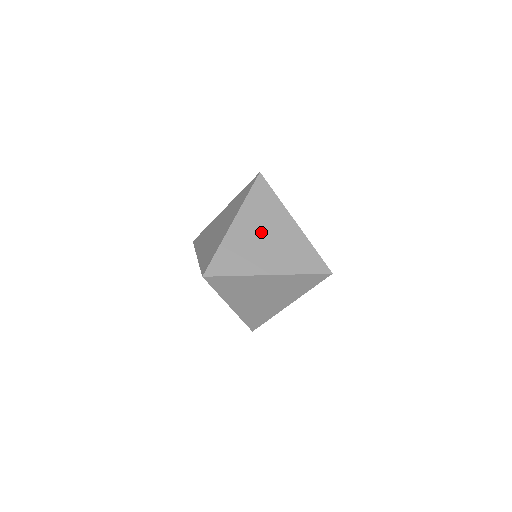
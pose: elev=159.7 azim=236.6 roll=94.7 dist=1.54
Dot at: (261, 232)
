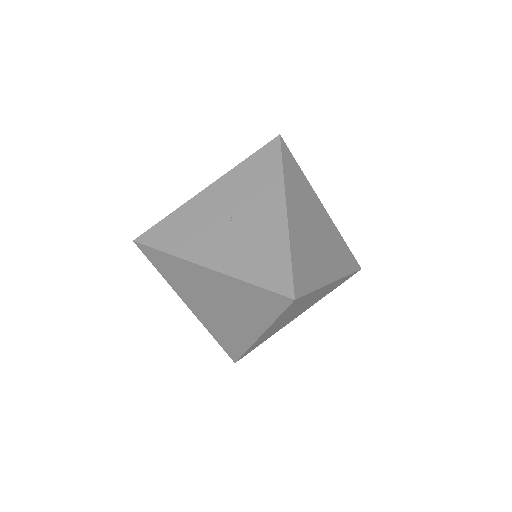
Dot at: occluded
